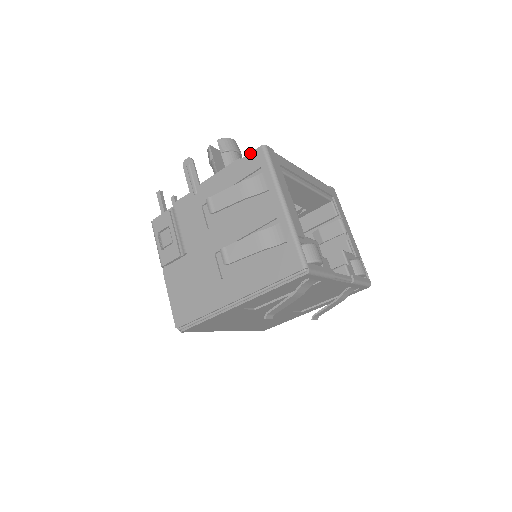
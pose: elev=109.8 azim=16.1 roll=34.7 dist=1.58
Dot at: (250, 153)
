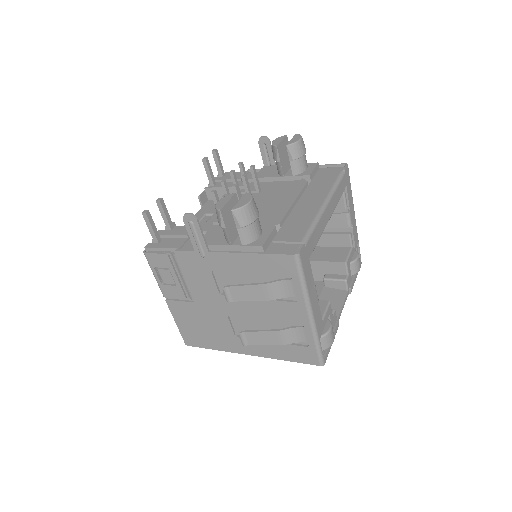
Dot at: (278, 255)
